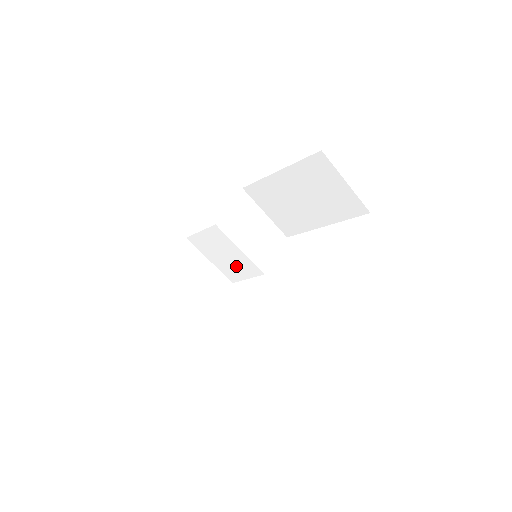
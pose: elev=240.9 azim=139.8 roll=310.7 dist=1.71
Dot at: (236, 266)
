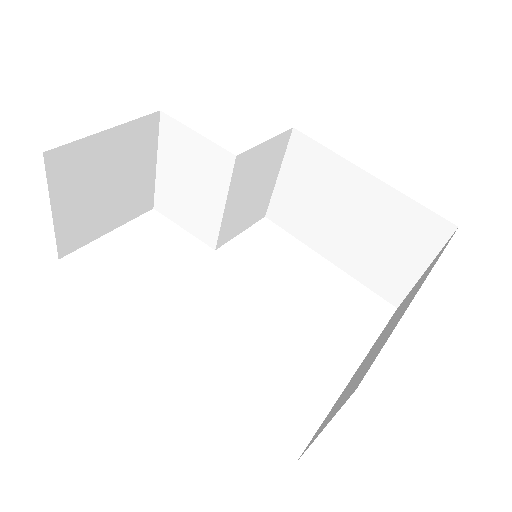
Dot at: (189, 207)
